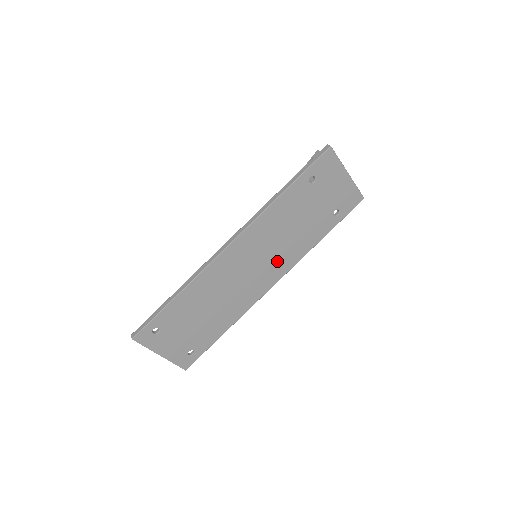
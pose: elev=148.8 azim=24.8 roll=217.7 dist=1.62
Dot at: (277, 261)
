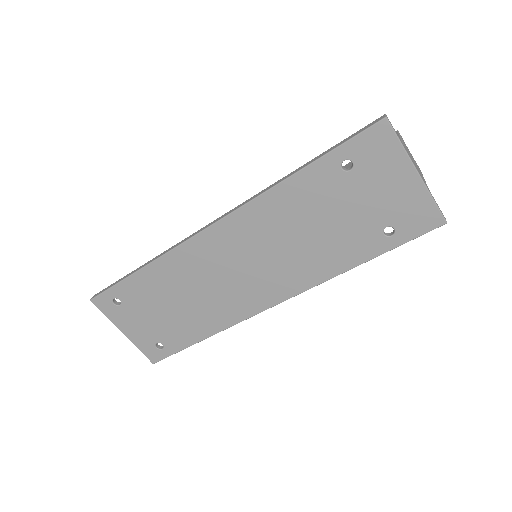
Dot at: (282, 273)
